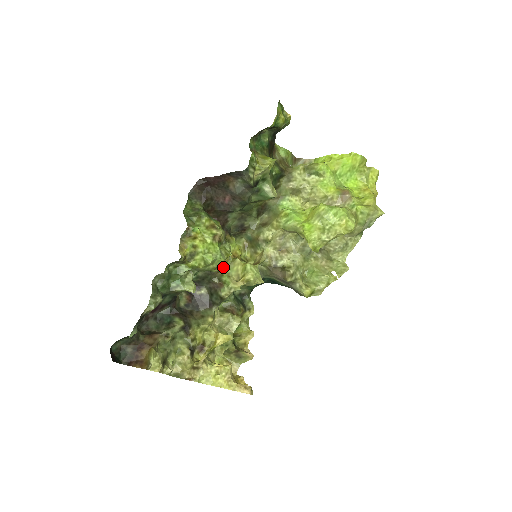
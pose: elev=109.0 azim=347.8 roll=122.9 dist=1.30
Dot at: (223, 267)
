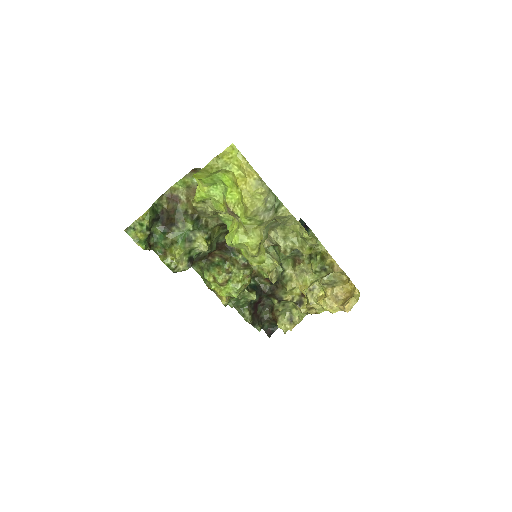
Dot at: (254, 268)
